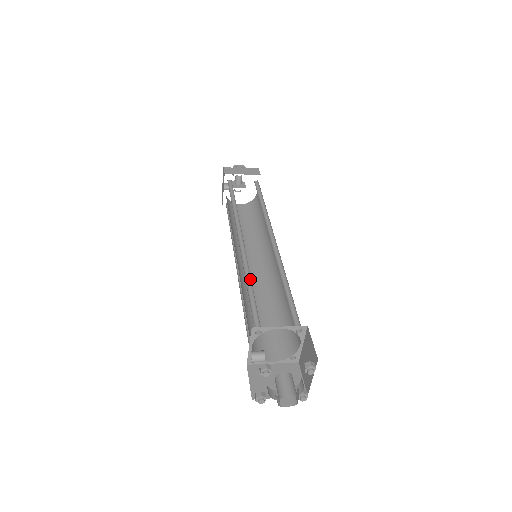
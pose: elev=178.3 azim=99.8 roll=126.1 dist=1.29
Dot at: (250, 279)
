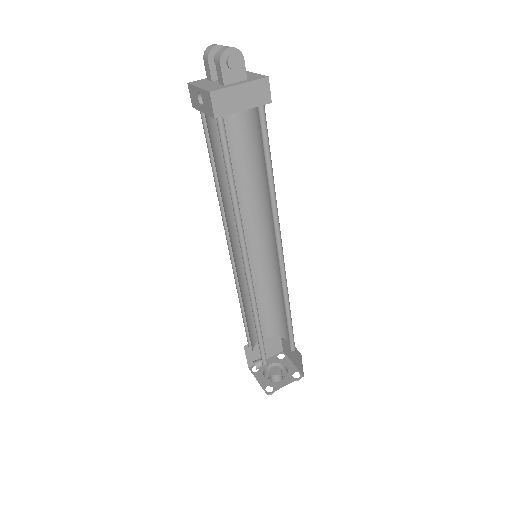
Dot at: (258, 317)
